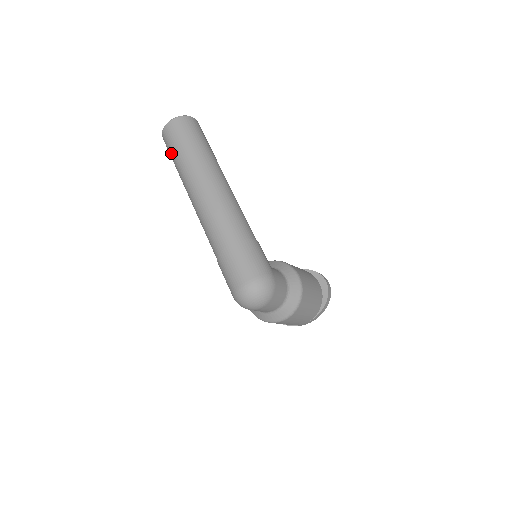
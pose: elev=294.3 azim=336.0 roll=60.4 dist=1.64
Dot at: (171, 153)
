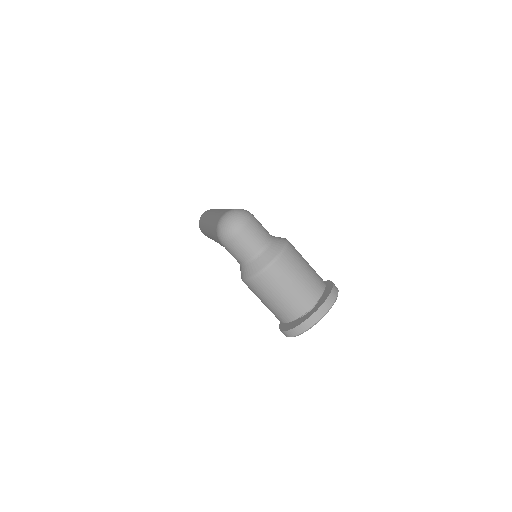
Dot at: occluded
